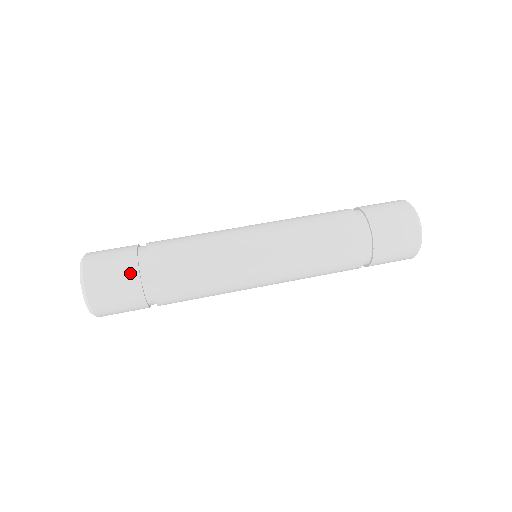
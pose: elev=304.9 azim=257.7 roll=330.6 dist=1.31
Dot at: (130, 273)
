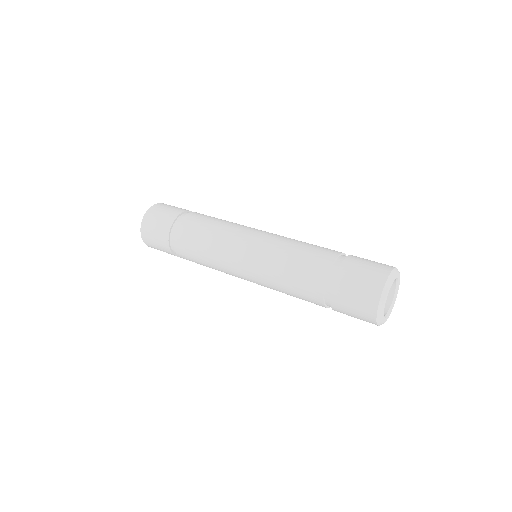
Dot at: occluded
